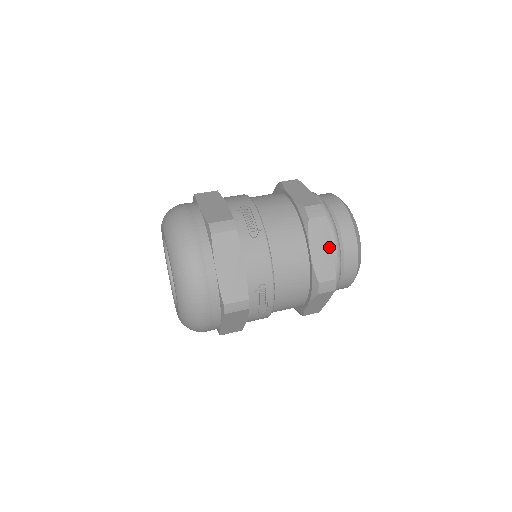
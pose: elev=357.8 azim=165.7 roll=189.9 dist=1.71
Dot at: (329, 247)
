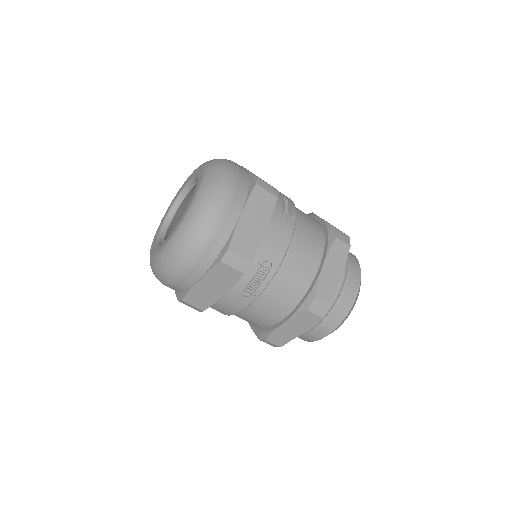
Dot at: (340, 273)
